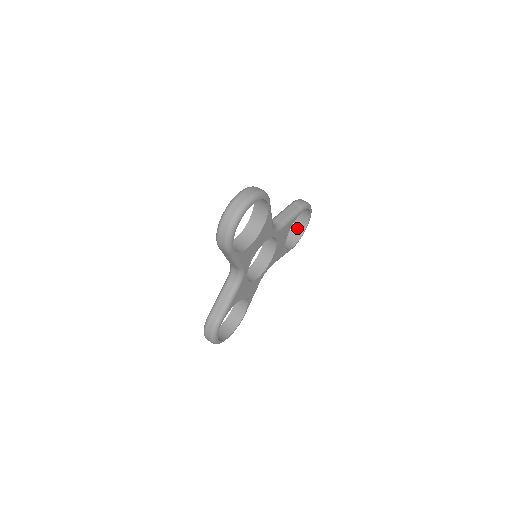
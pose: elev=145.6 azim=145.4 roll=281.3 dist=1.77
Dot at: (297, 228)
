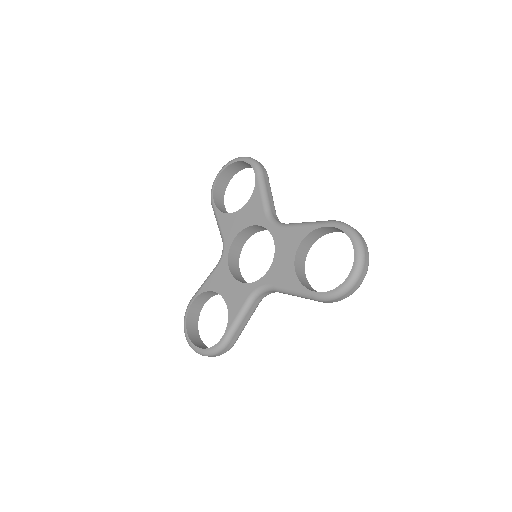
Dot at: (222, 180)
